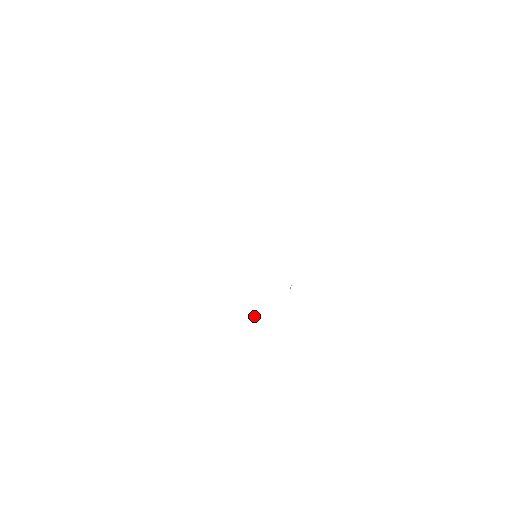
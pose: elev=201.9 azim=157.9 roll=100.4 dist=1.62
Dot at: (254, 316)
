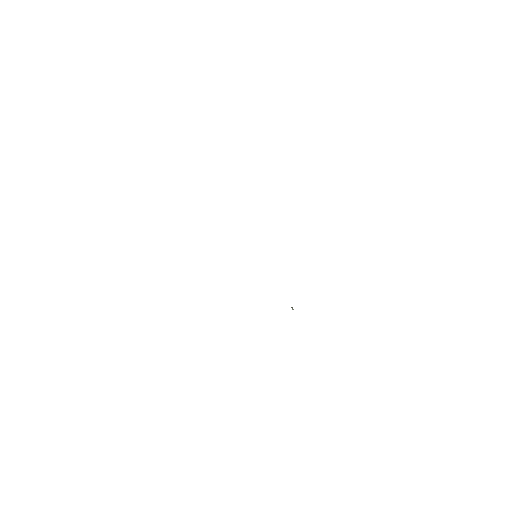
Dot at: (292, 308)
